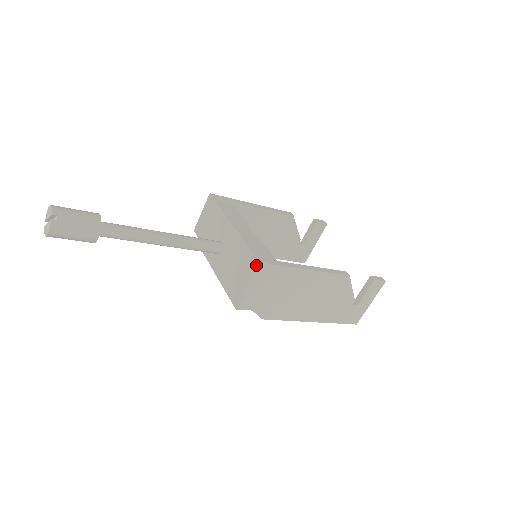
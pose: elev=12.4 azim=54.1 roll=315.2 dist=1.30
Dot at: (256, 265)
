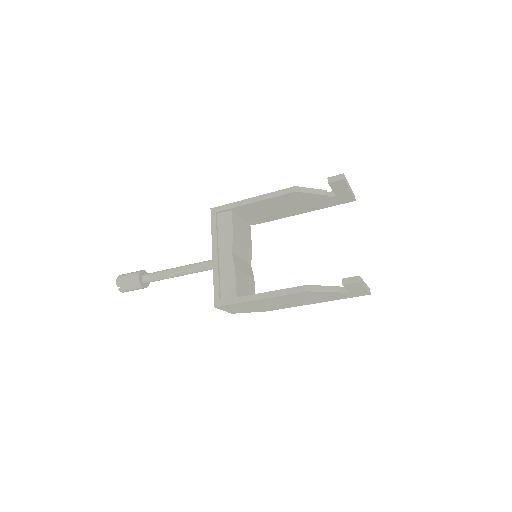
Dot at: (216, 306)
